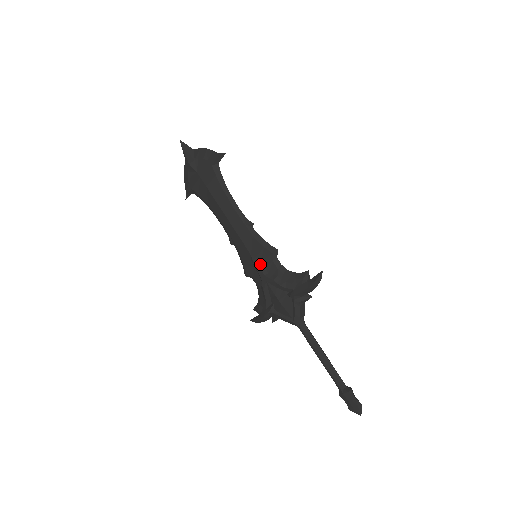
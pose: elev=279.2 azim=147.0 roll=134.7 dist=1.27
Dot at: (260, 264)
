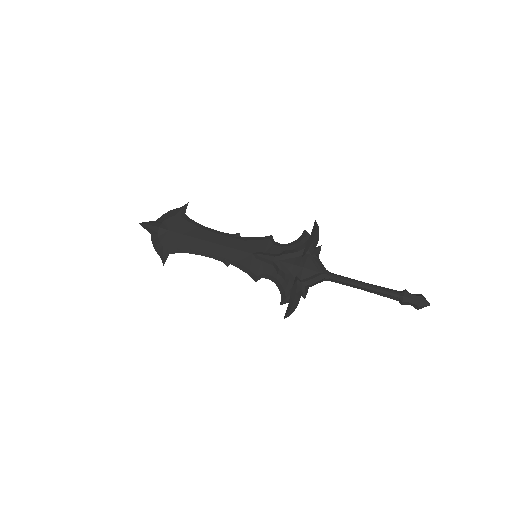
Dot at: (265, 253)
